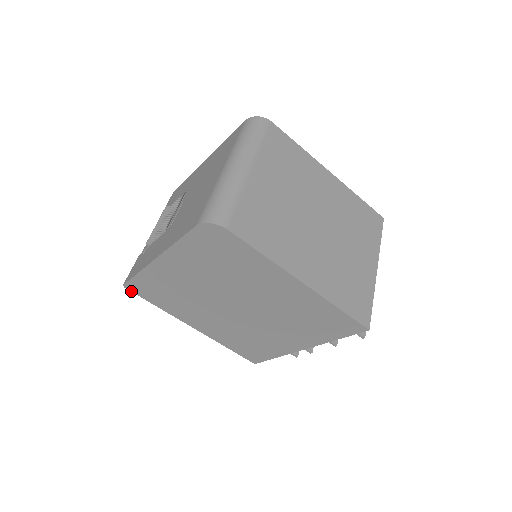
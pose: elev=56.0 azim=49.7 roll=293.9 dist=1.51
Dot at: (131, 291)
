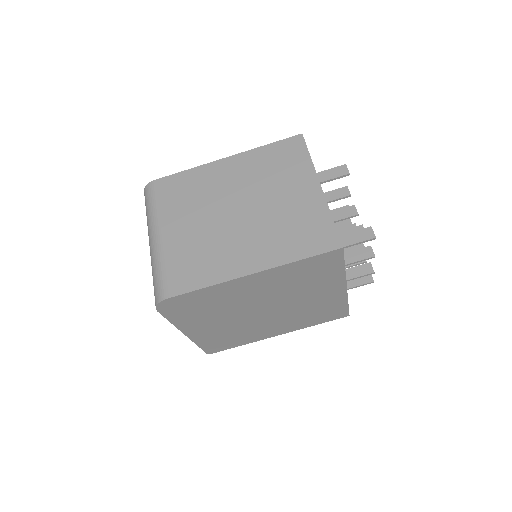
Dot at: (216, 352)
